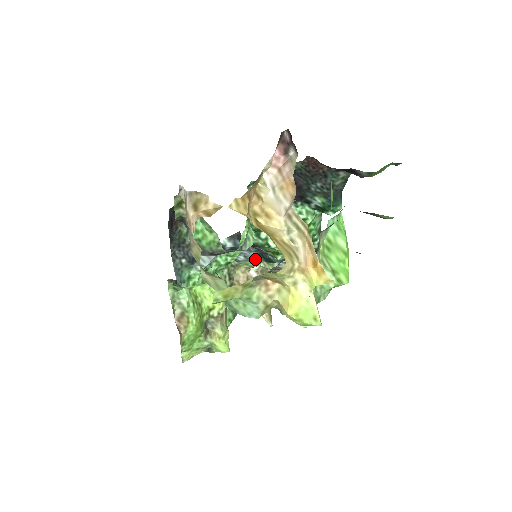
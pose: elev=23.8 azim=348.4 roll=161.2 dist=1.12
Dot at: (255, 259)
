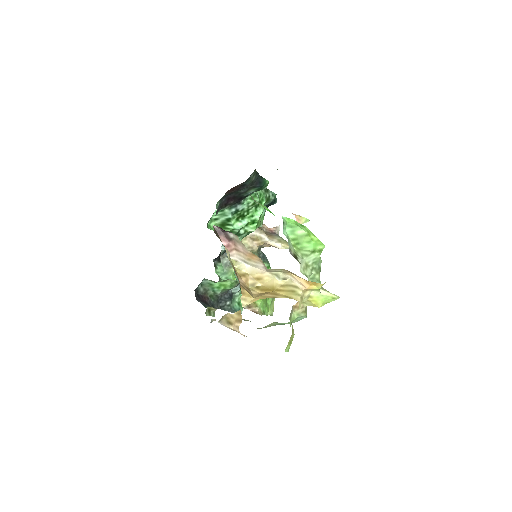
Dot at: occluded
